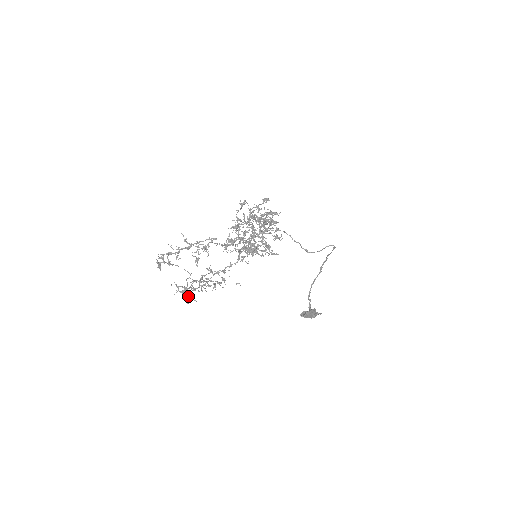
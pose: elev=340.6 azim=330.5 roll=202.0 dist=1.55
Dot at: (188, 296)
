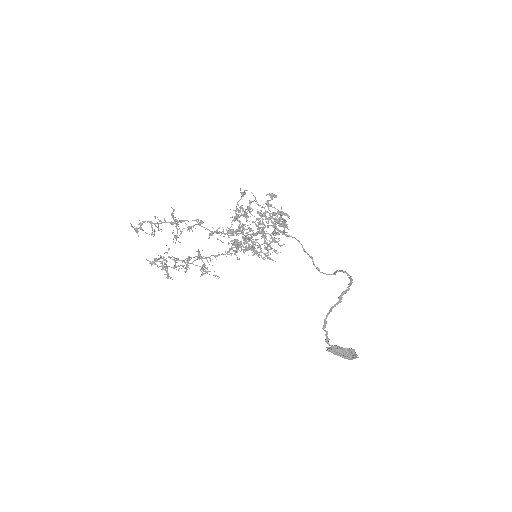
Dot at: (165, 270)
